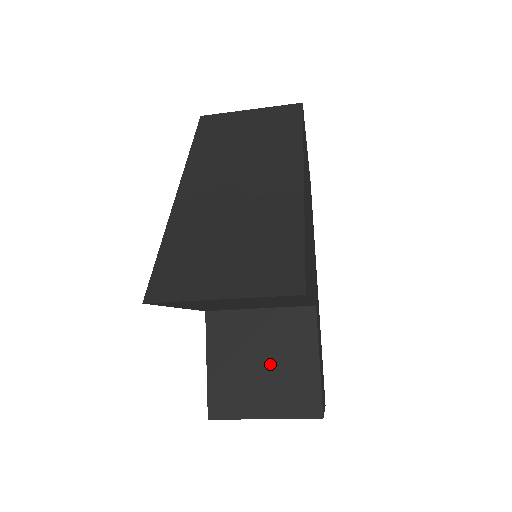
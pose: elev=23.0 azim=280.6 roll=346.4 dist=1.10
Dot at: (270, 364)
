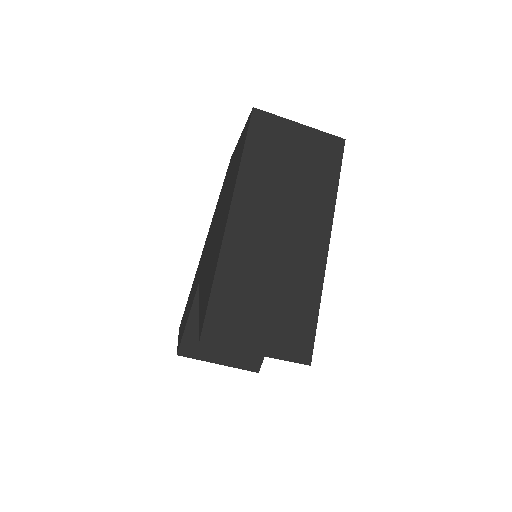
Dot at: occluded
